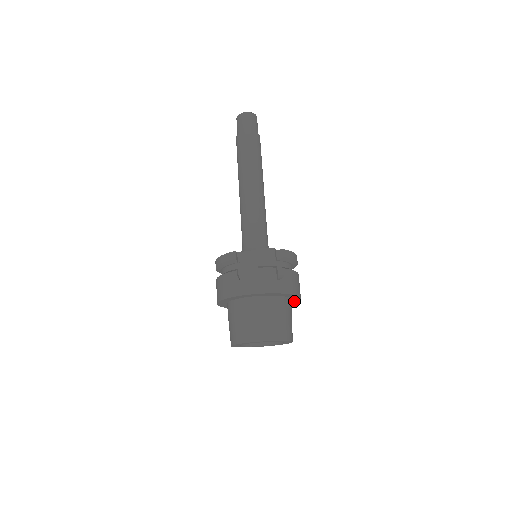
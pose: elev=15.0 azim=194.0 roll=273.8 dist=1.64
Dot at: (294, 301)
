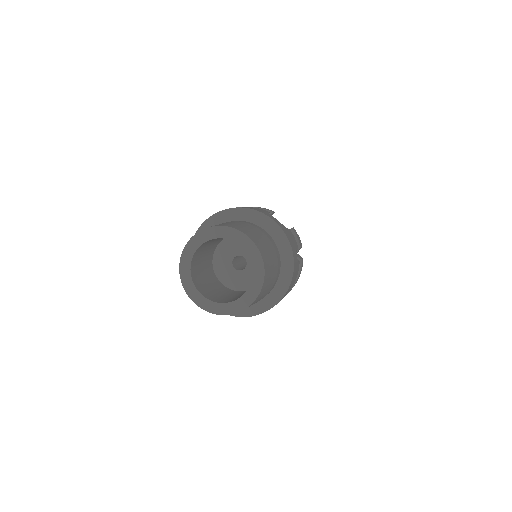
Dot at: (256, 310)
